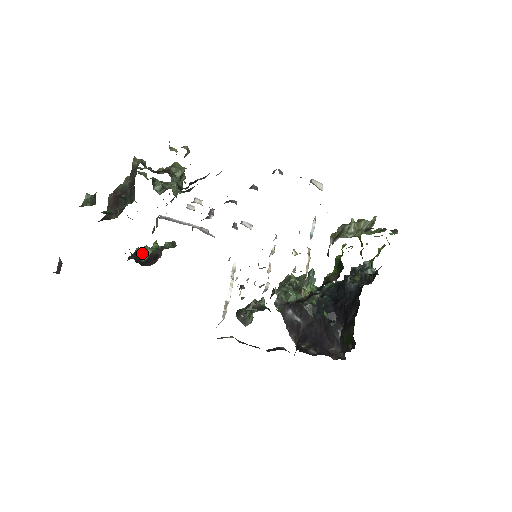
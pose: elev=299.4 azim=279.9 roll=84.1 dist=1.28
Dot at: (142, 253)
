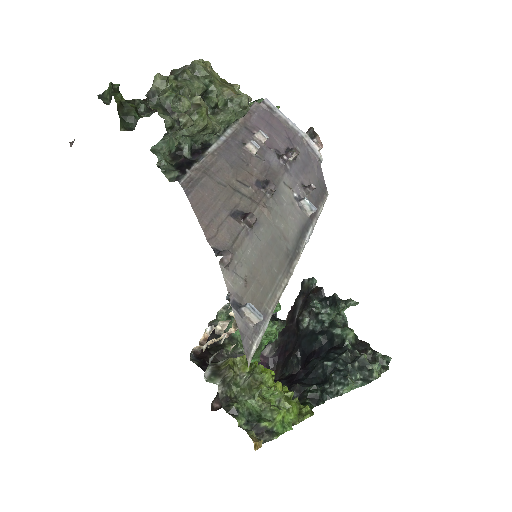
Dot at: occluded
